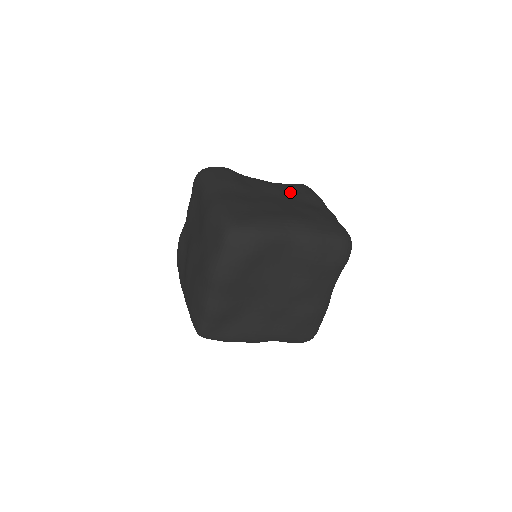
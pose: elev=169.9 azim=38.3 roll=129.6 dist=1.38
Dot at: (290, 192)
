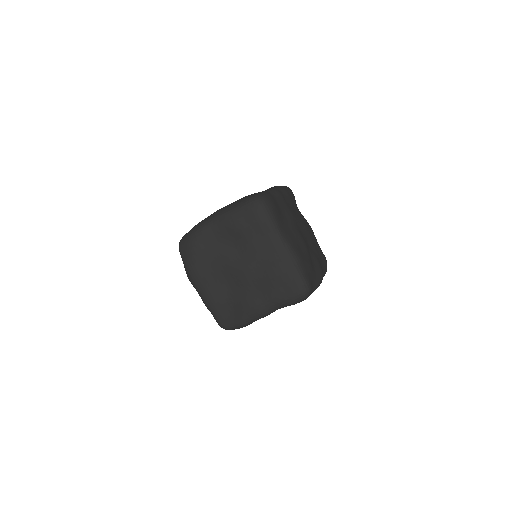
Dot at: occluded
